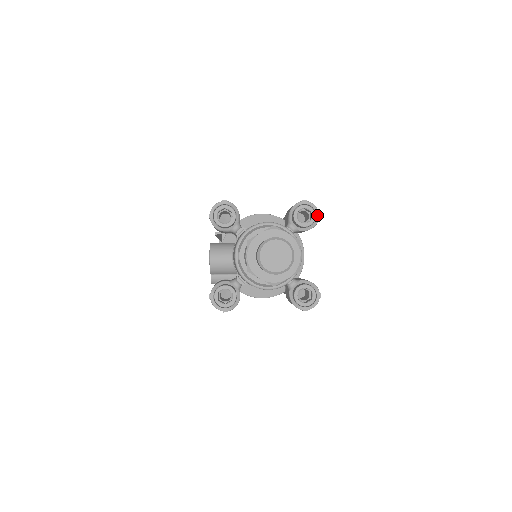
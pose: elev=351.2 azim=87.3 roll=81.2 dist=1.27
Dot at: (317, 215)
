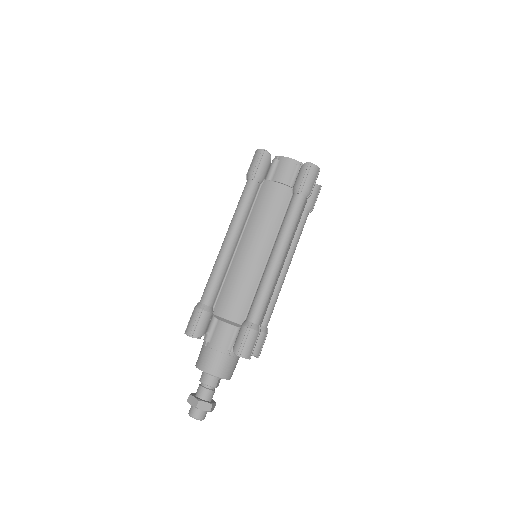
Dot at: occluded
